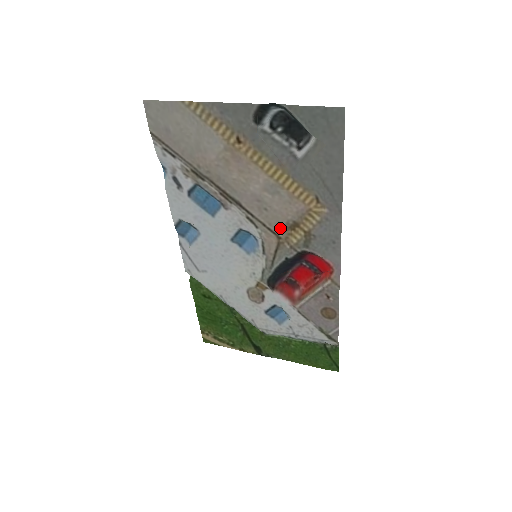
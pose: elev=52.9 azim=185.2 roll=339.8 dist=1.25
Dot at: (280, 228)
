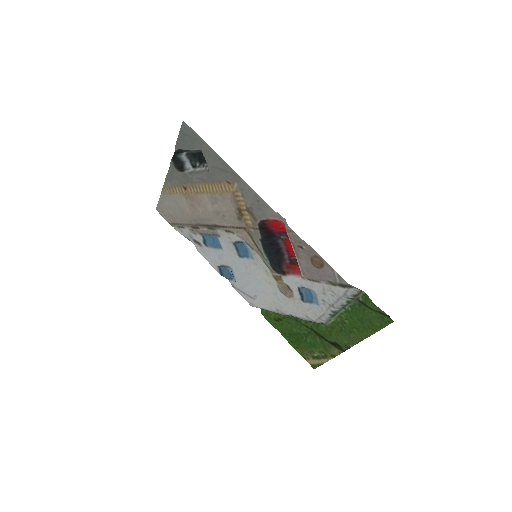
Dot at: (238, 221)
